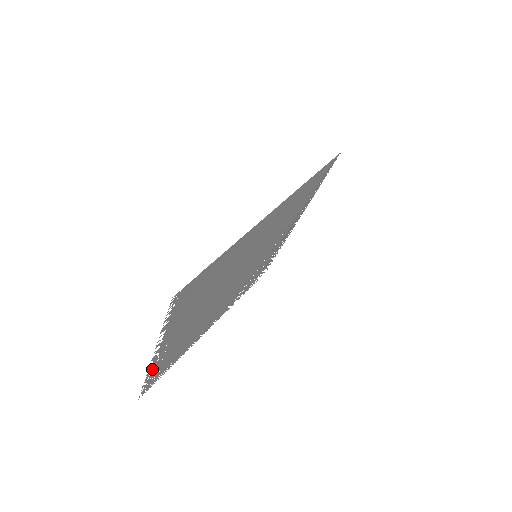
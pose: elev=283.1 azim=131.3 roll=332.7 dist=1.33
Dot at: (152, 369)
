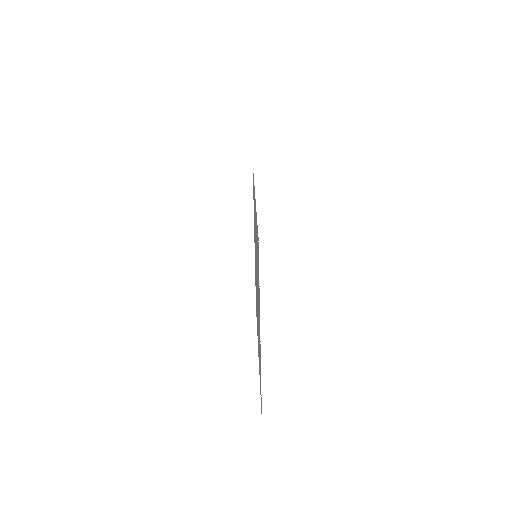
Dot at: occluded
